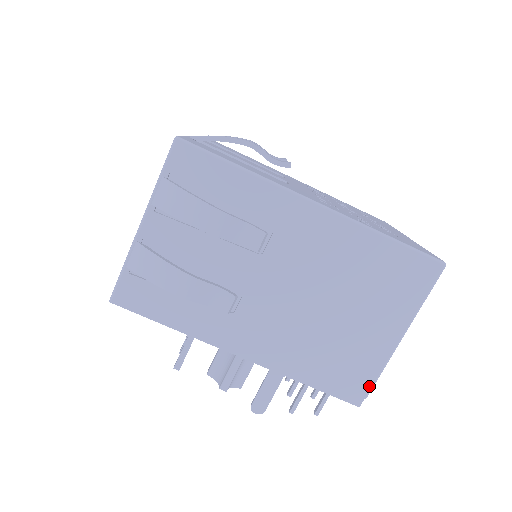
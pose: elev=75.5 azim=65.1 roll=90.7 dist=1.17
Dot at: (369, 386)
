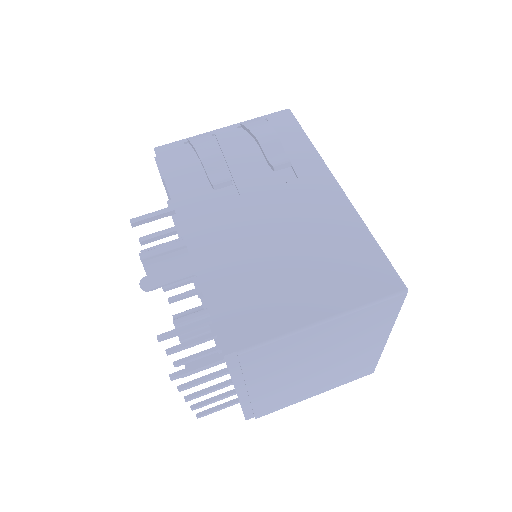
Dot at: (252, 342)
